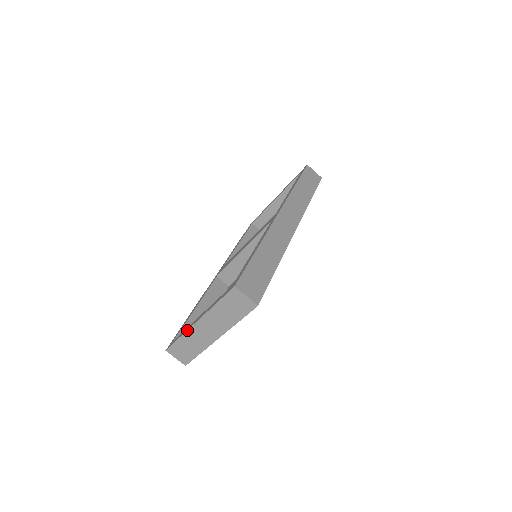
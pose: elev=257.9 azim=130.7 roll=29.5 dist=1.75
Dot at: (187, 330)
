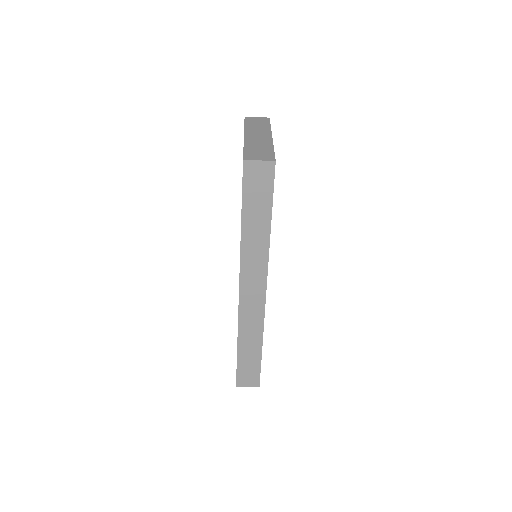
Dot at: occluded
